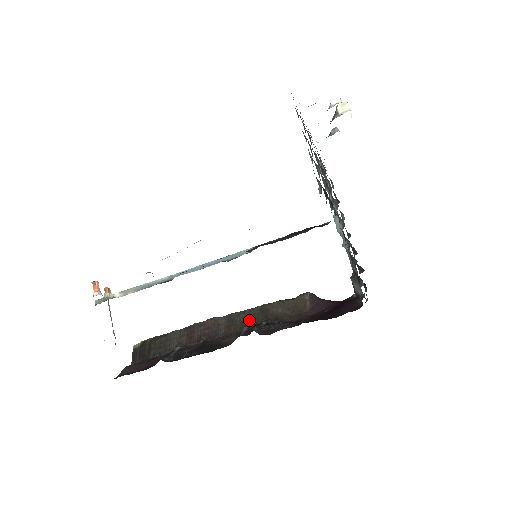
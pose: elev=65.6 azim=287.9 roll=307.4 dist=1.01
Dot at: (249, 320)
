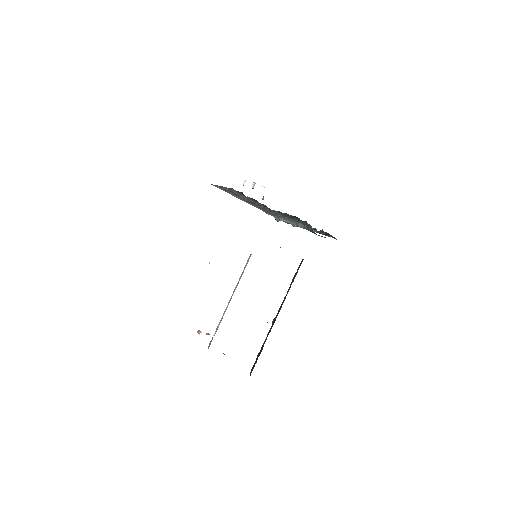
Dot at: occluded
